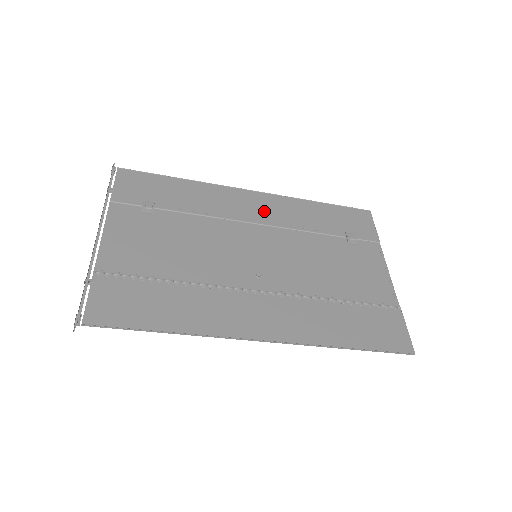
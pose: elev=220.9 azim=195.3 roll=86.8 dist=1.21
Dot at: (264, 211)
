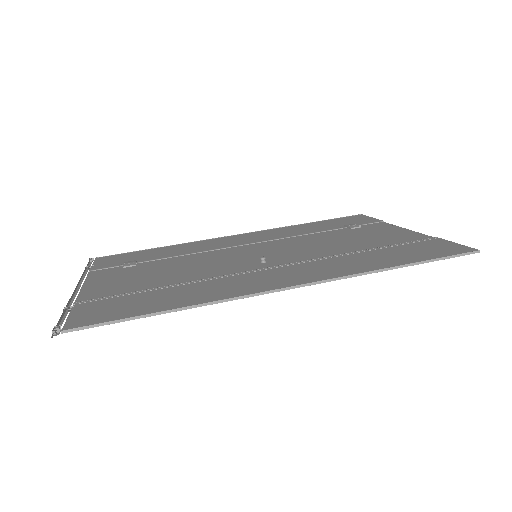
Dot at: (253, 238)
